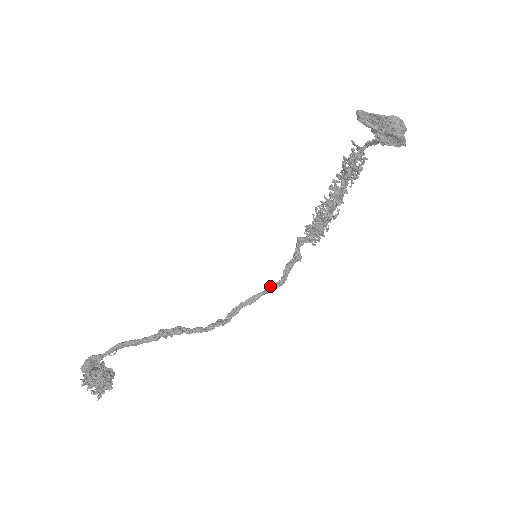
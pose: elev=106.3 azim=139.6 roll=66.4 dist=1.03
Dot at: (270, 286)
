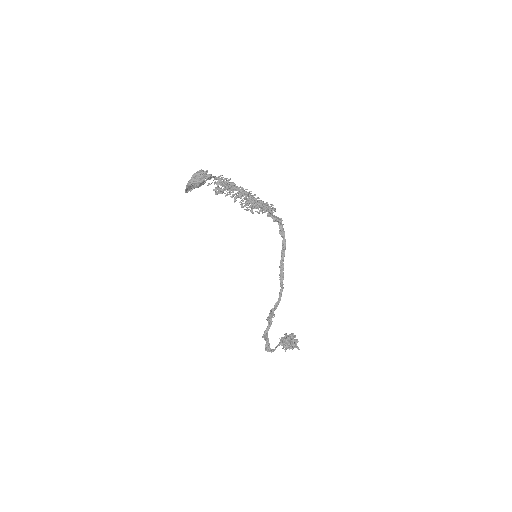
Dot at: (281, 253)
